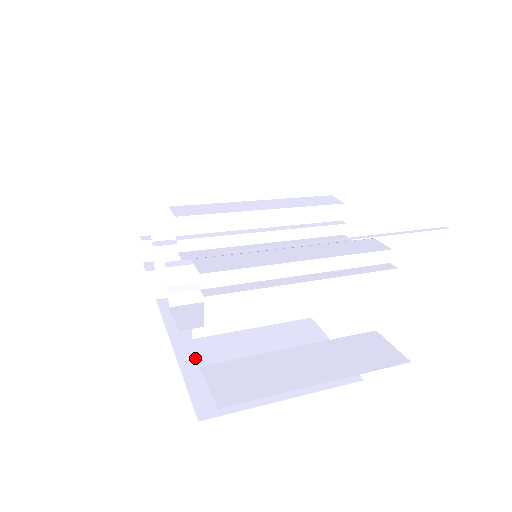
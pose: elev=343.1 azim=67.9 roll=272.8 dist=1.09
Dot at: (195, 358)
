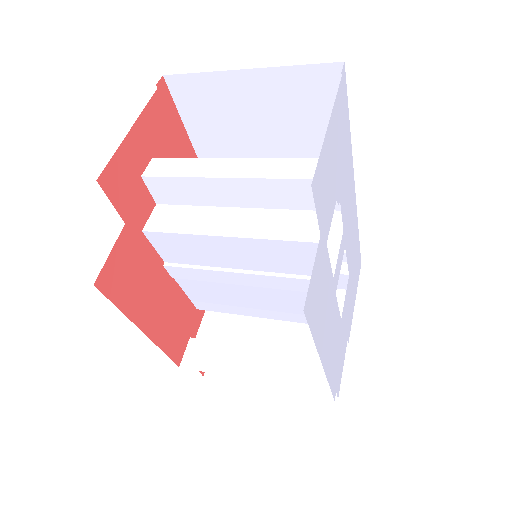
Dot at: occluded
